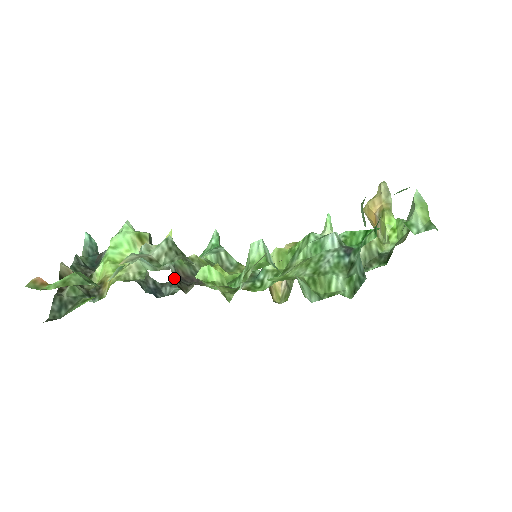
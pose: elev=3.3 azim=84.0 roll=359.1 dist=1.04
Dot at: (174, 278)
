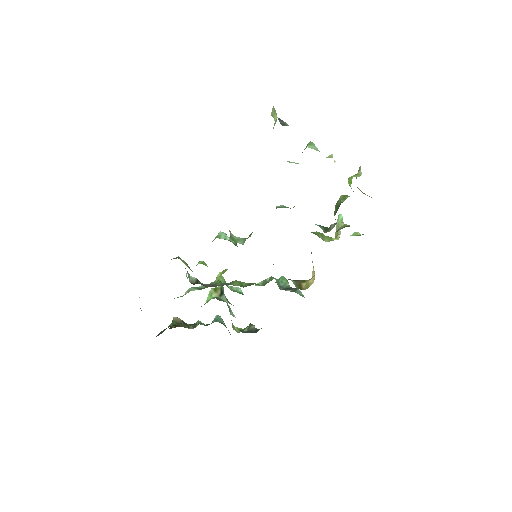
Dot at: (191, 281)
